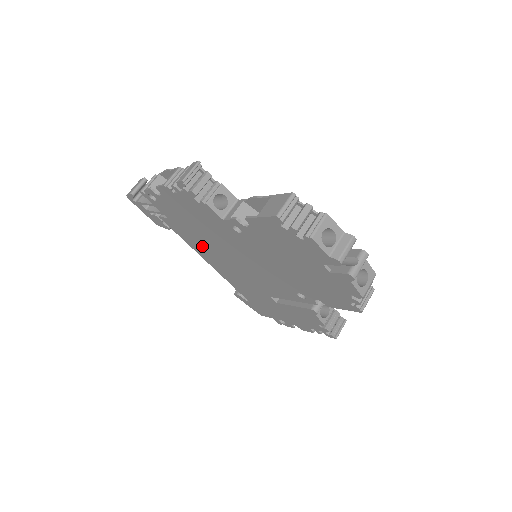
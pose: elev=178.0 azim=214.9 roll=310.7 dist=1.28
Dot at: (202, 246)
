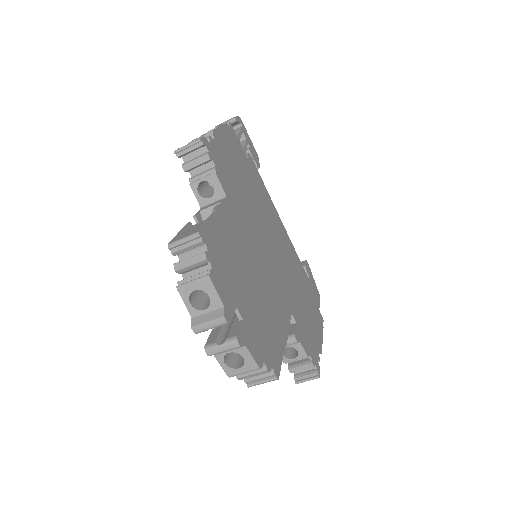
Dot at: occluded
